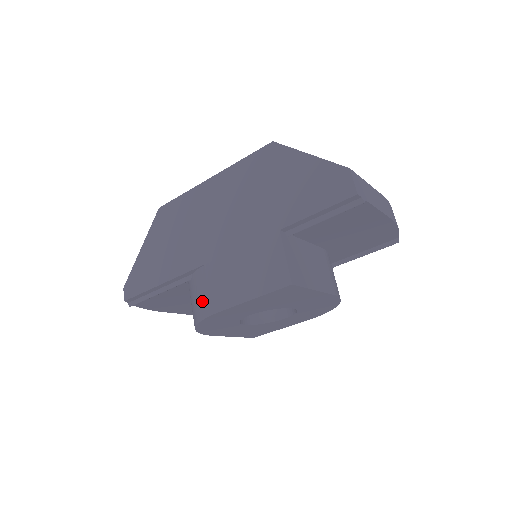
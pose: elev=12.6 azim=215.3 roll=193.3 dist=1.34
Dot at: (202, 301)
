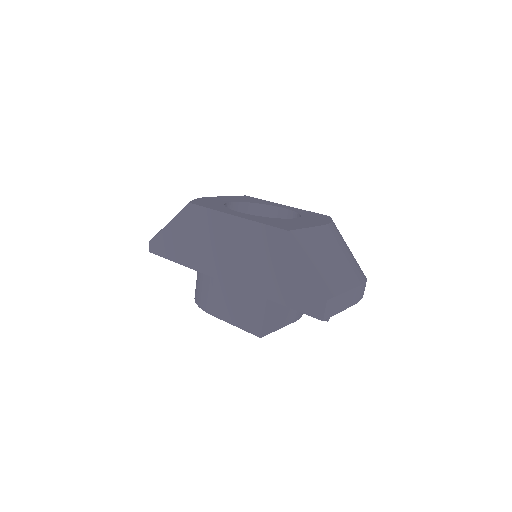
Dot at: (202, 297)
